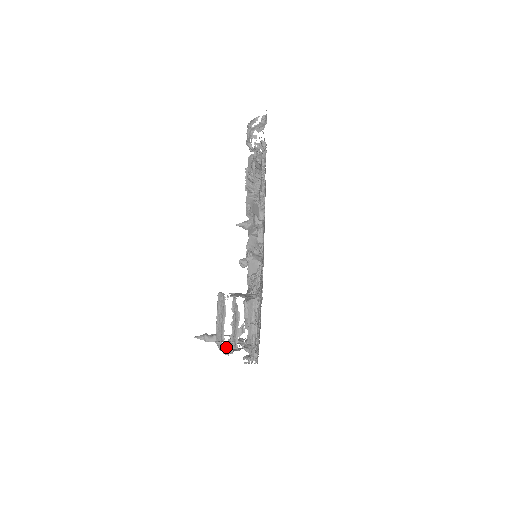
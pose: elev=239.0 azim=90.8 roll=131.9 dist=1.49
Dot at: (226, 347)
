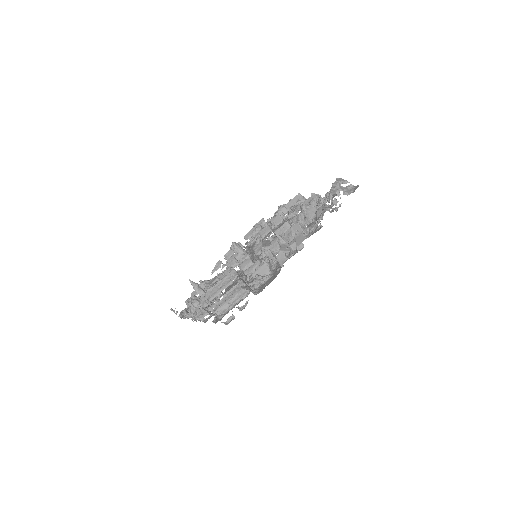
Dot at: (198, 302)
